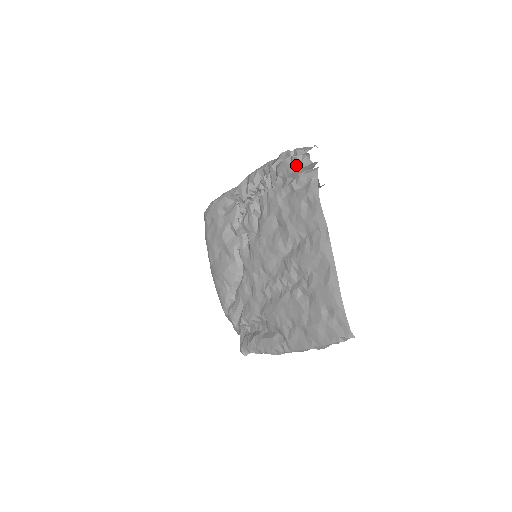
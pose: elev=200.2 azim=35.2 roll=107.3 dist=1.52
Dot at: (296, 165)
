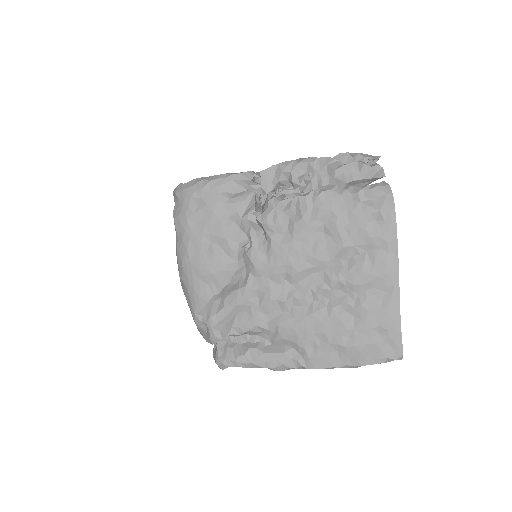
Dot at: (367, 174)
